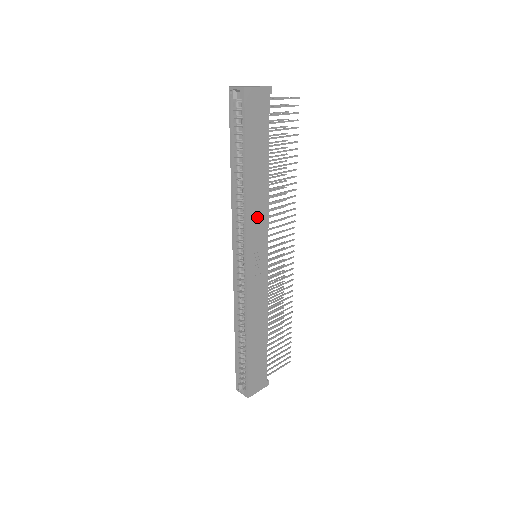
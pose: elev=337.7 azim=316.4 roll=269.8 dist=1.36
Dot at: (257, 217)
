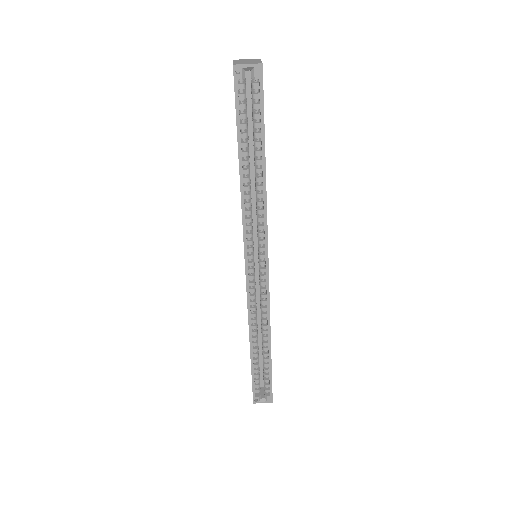
Dot at: occluded
